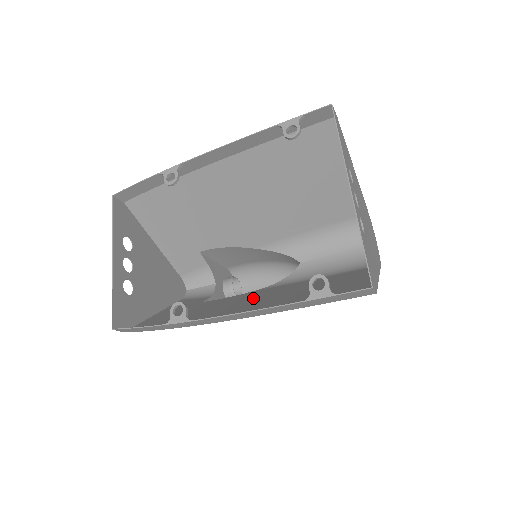
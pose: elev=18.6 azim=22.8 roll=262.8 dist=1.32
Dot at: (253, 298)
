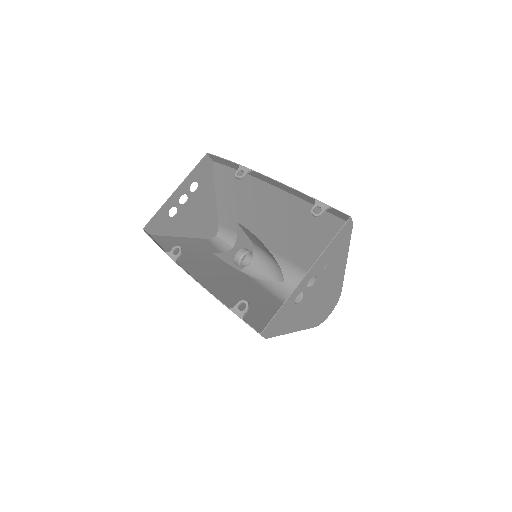
Dot at: (232, 277)
